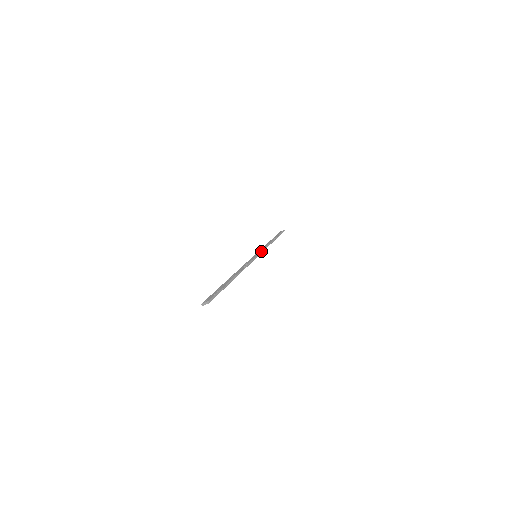
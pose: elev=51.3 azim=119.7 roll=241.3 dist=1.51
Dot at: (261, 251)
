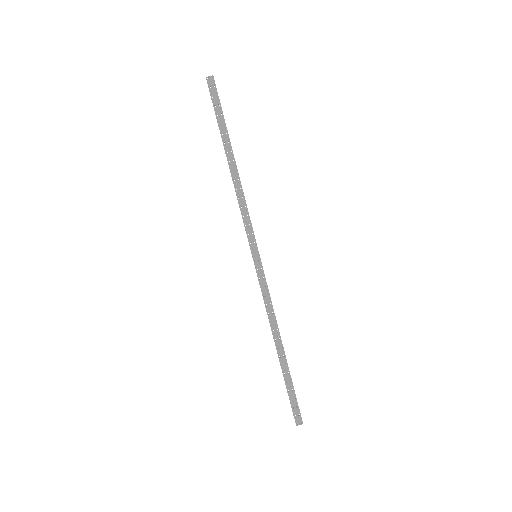
Dot at: (263, 271)
